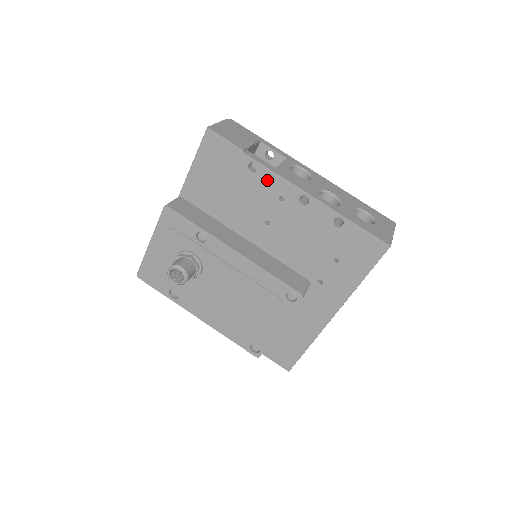
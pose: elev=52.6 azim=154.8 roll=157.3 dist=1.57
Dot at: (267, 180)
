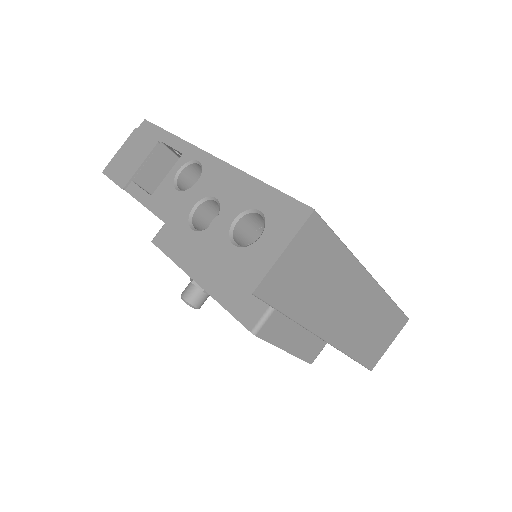
Dot at: occluded
